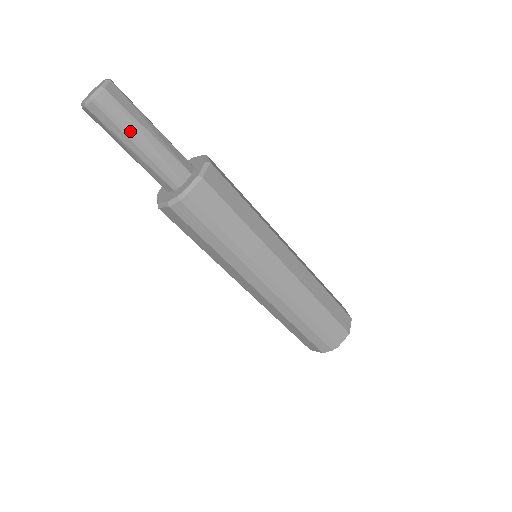
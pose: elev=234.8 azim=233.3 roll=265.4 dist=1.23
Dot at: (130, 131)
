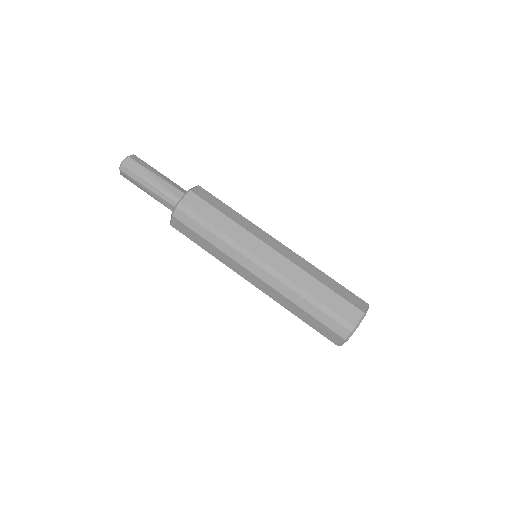
Dot at: (144, 176)
